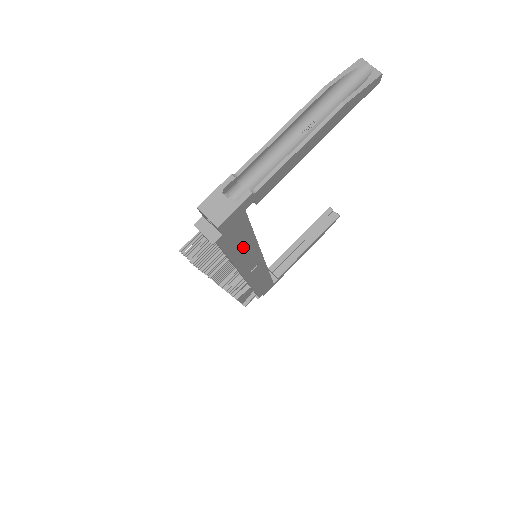
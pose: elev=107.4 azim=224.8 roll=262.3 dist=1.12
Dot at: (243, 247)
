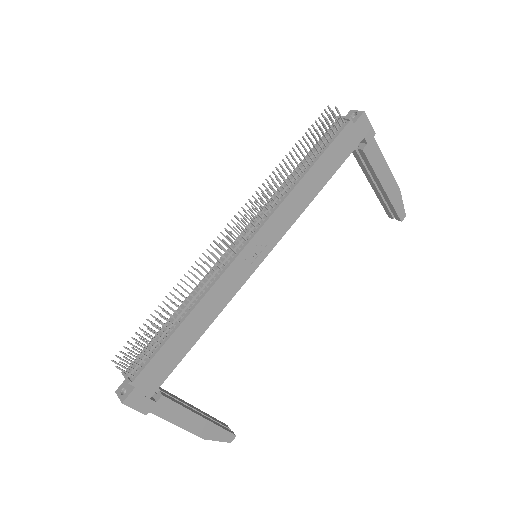
Dot at: (319, 176)
